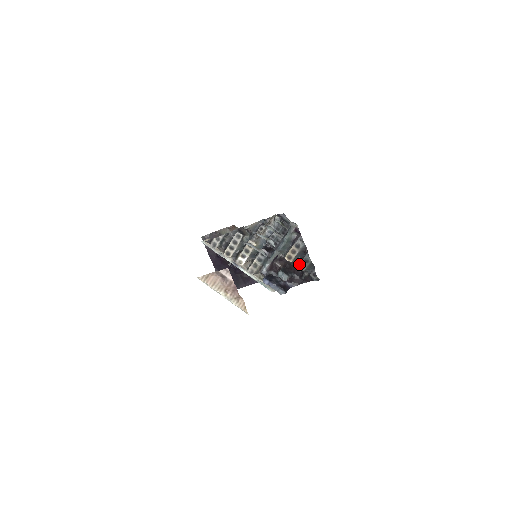
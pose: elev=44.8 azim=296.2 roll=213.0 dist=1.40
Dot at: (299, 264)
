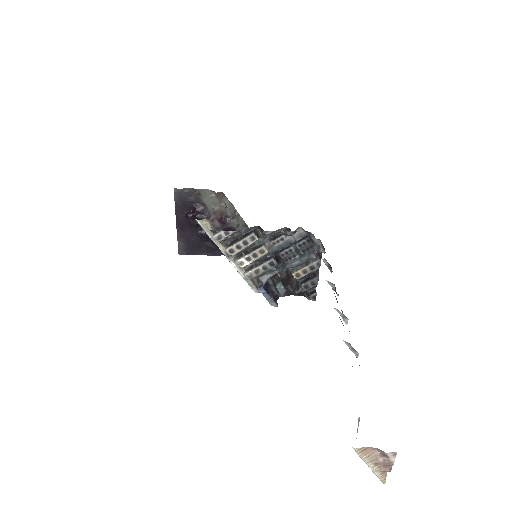
Dot at: (304, 284)
